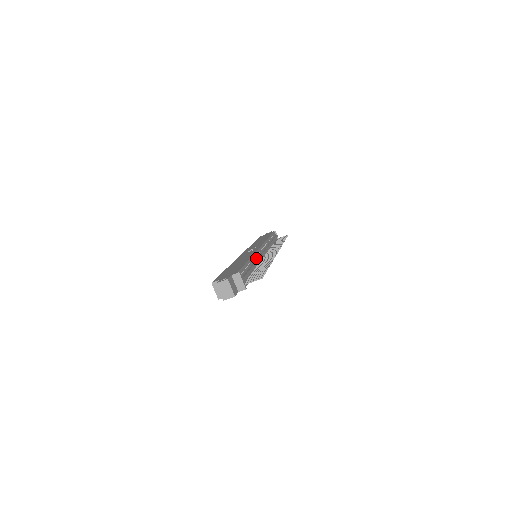
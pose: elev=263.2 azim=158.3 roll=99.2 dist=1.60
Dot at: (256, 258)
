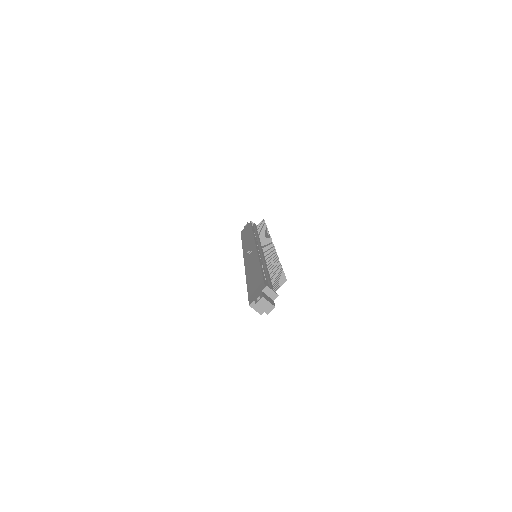
Dot at: (262, 260)
